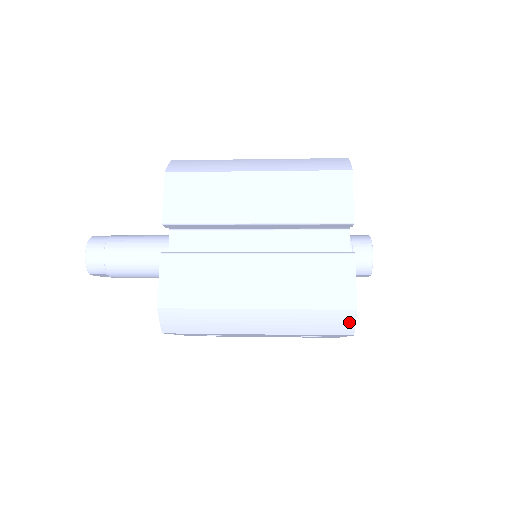
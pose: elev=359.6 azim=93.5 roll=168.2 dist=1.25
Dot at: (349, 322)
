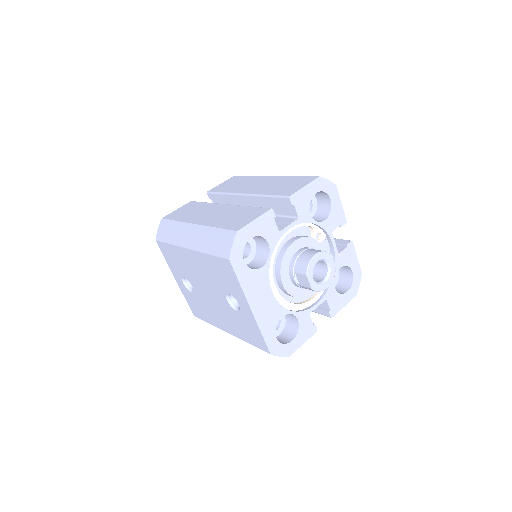
Dot at: (230, 243)
